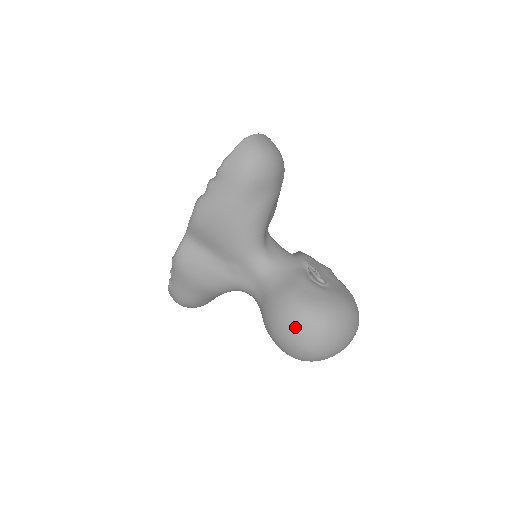
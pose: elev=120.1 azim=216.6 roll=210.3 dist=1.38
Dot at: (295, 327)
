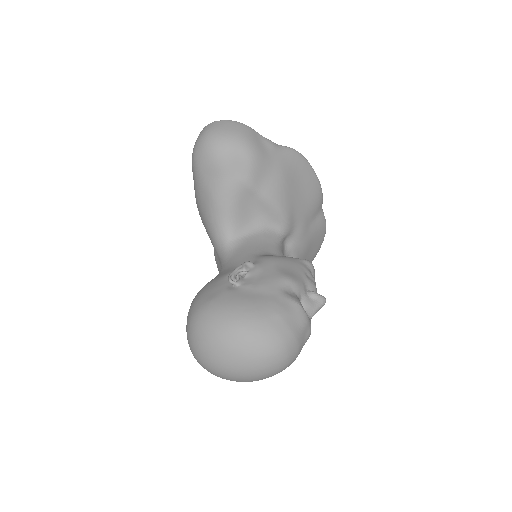
Dot at: occluded
